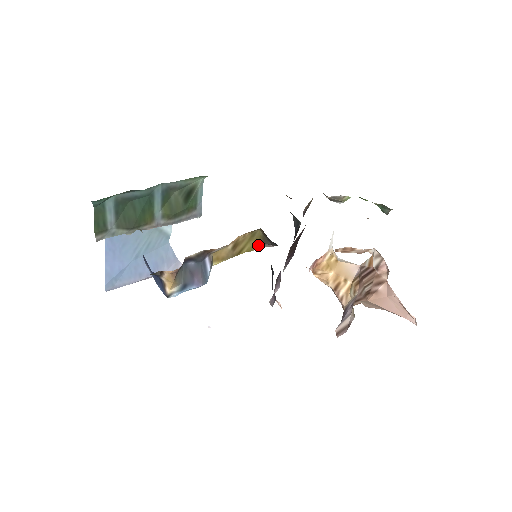
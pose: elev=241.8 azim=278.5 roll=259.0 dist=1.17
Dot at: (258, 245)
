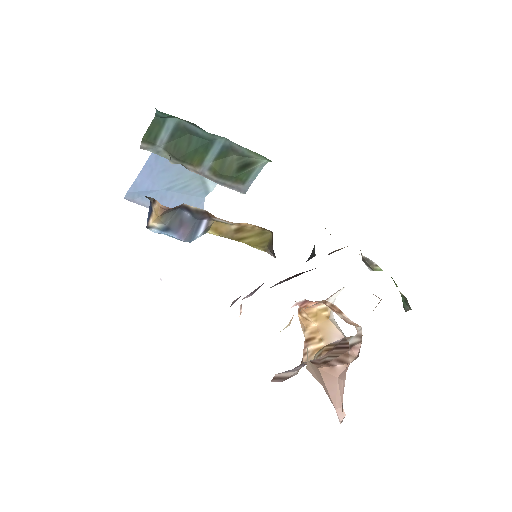
Dot at: (262, 246)
